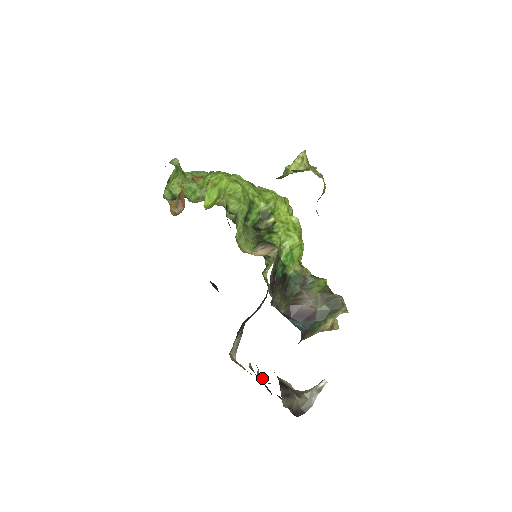
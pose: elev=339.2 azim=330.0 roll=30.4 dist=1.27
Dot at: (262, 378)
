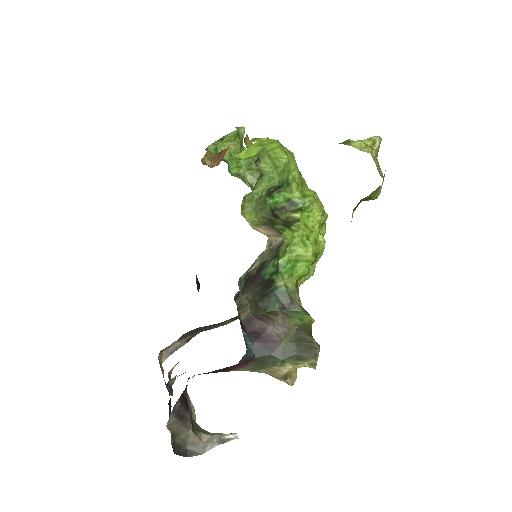
Dot at: (172, 390)
